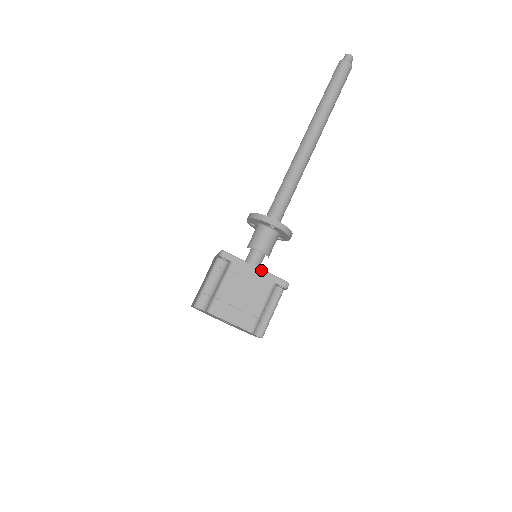
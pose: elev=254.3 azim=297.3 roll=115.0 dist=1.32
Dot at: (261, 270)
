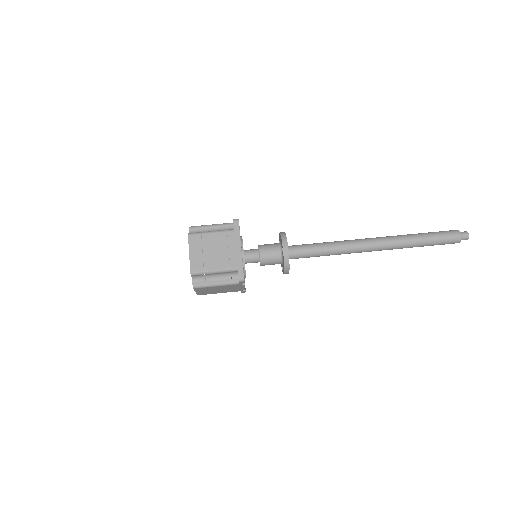
Dot at: (241, 253)
